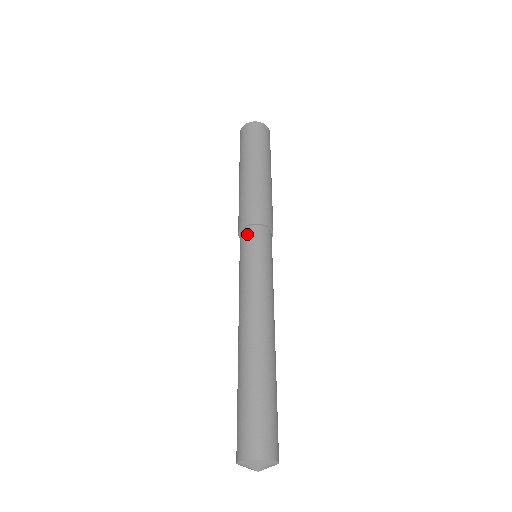
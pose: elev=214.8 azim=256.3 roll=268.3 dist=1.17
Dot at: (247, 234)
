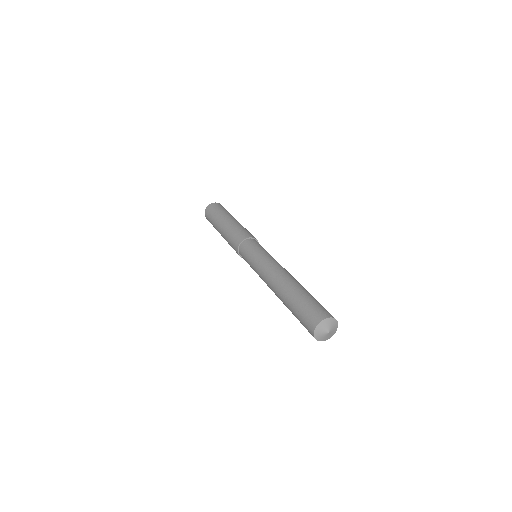
Dot at: (252, 241)
